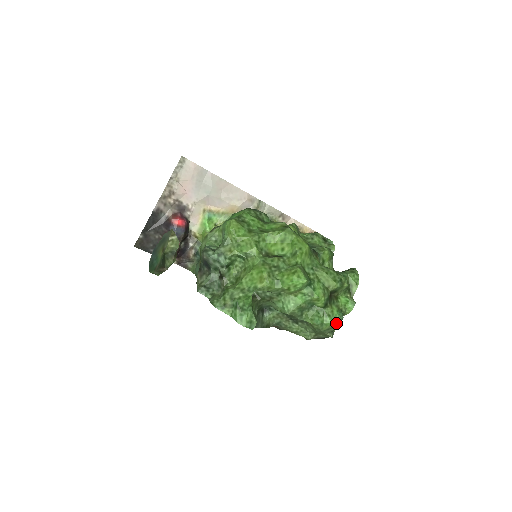
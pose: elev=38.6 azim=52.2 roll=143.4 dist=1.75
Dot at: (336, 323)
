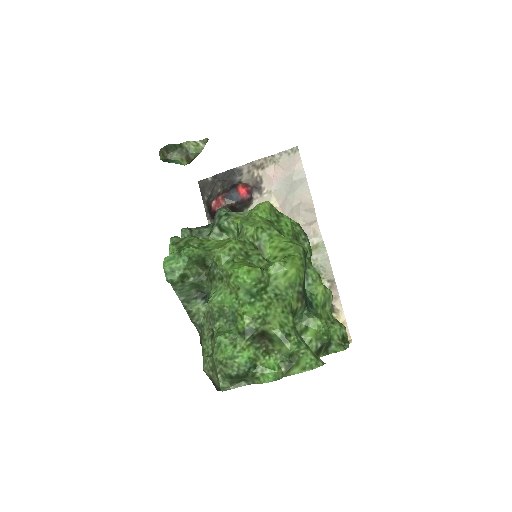
Dot at: (234, 367)
